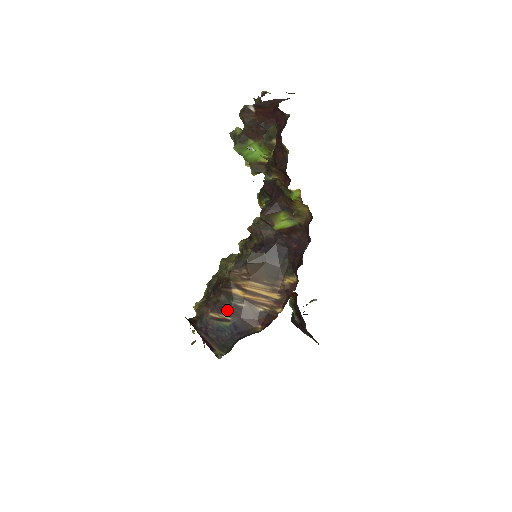
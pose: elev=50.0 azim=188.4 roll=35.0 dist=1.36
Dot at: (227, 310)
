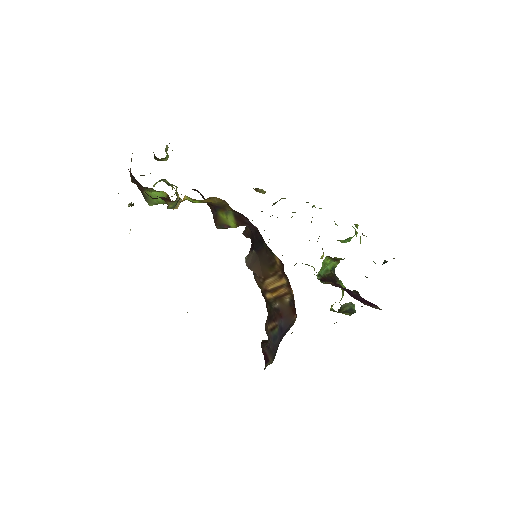
Dot at: (273, 317)
